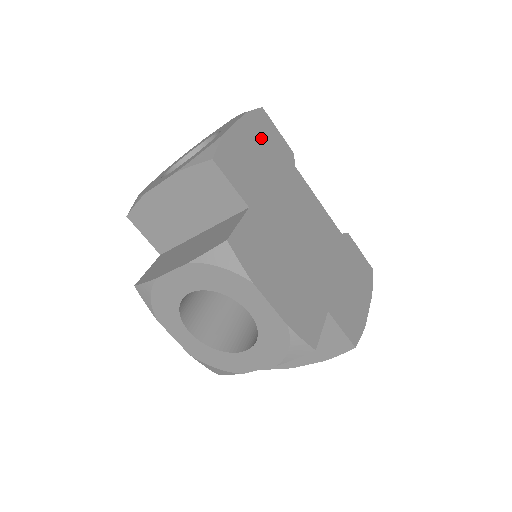
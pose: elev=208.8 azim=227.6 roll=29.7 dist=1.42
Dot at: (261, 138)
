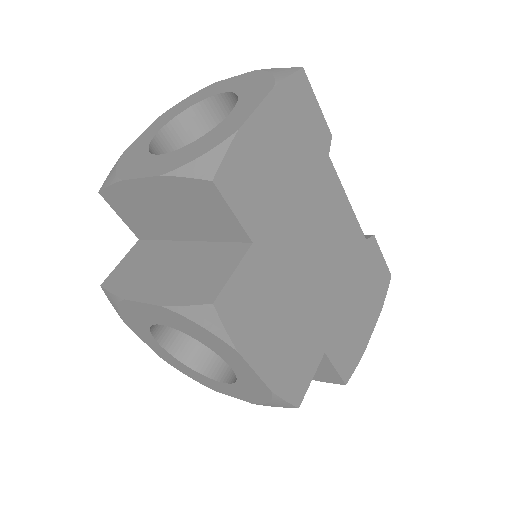
Dot at: (291, 123)
